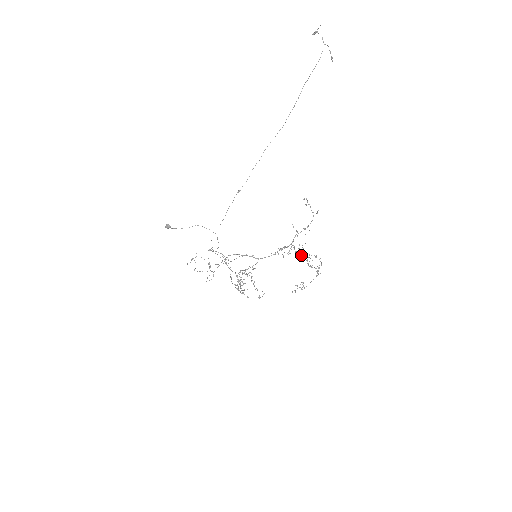
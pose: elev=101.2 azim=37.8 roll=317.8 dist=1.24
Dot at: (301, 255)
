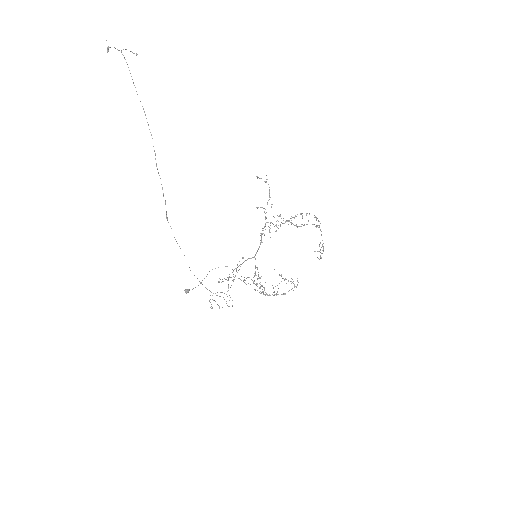
Dot at: occluded
